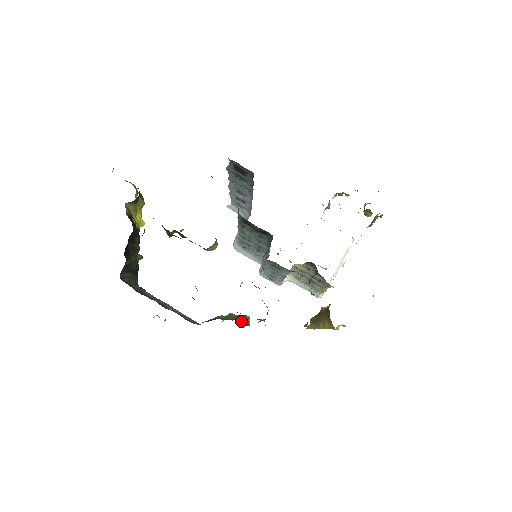
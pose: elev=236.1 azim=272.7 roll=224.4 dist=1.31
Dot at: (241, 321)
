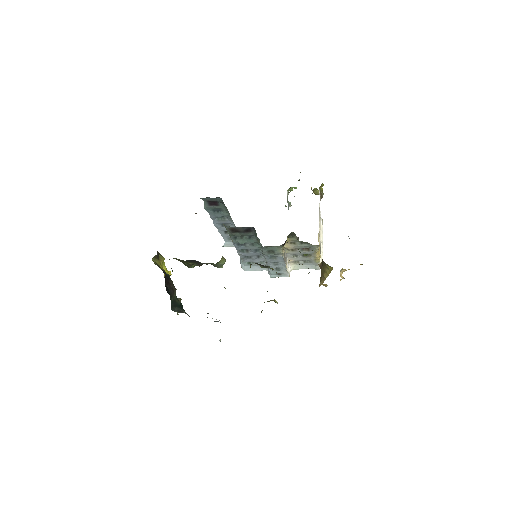
Dot at: occluded
